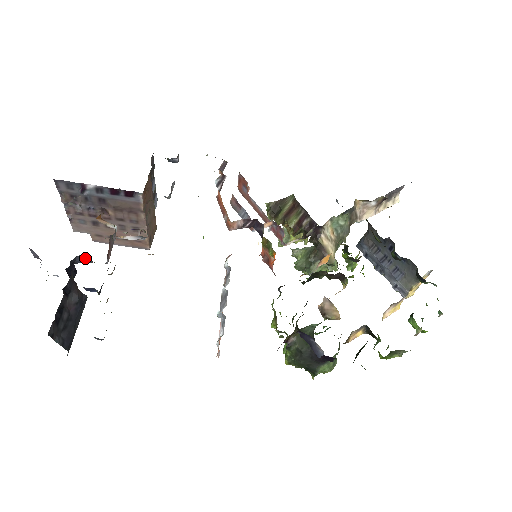
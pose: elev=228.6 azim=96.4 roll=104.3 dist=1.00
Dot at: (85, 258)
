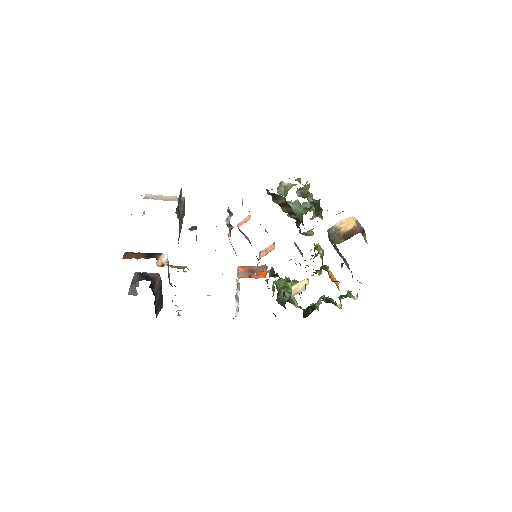
Dot at: occluded
